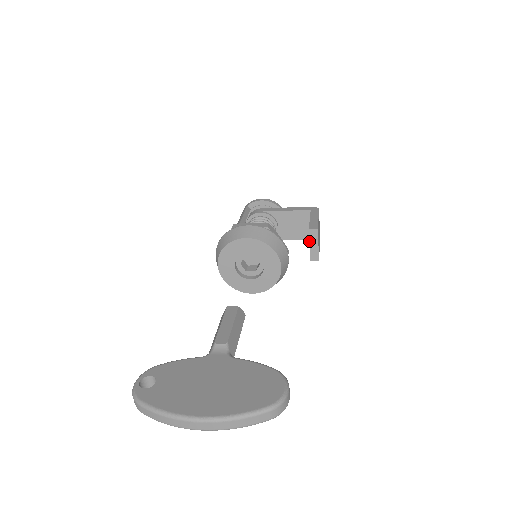
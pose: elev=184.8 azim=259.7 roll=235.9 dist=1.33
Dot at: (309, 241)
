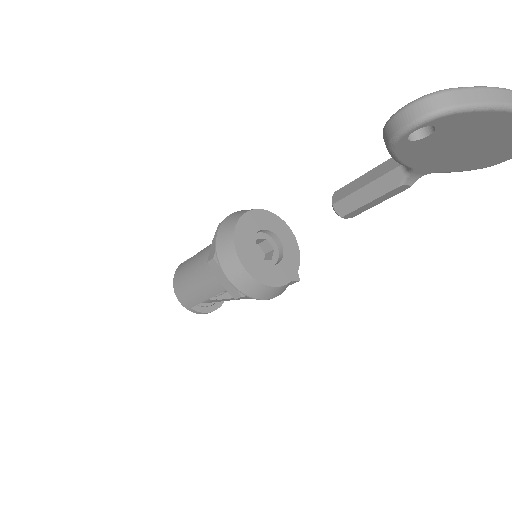
Dot at: occluded
